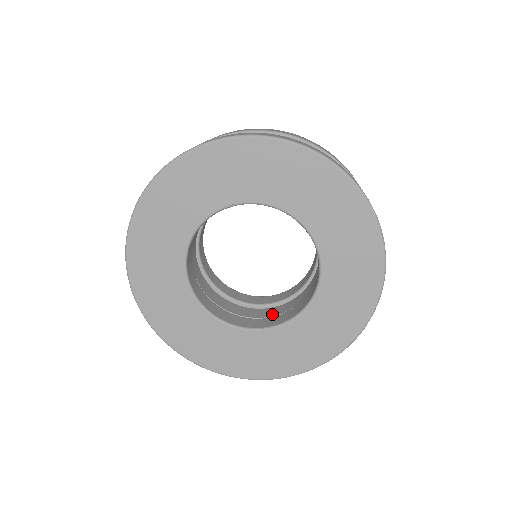
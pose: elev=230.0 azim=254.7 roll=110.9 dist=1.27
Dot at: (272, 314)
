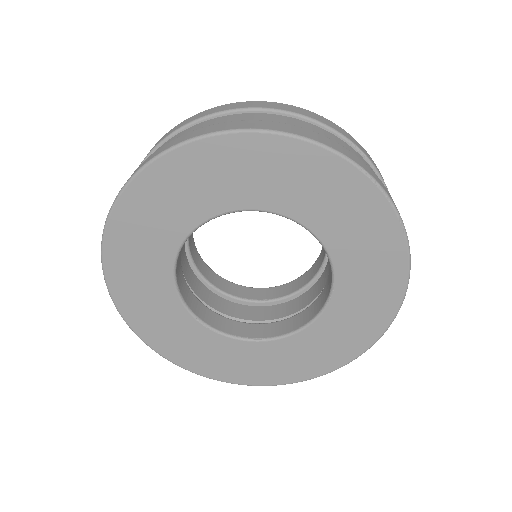
Dot at: (266, 317)
